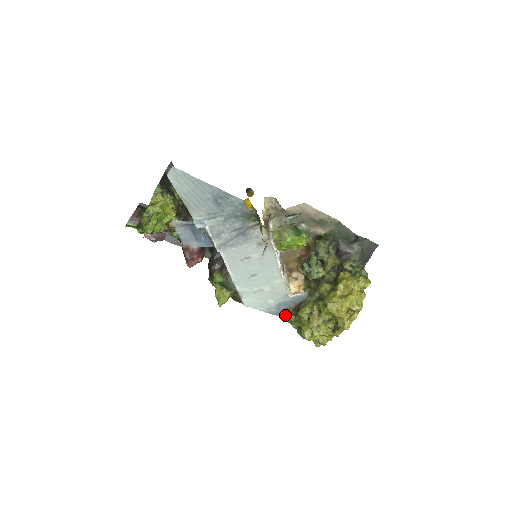
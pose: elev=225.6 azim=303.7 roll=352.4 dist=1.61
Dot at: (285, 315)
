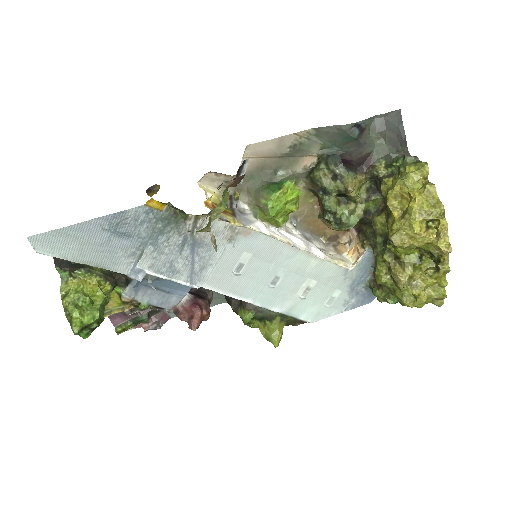
Dot at: occluded
